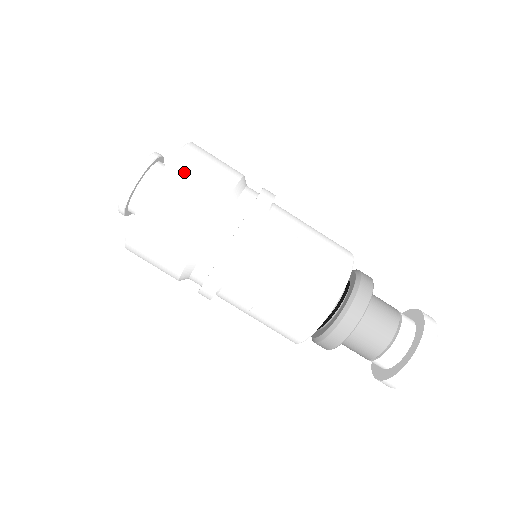
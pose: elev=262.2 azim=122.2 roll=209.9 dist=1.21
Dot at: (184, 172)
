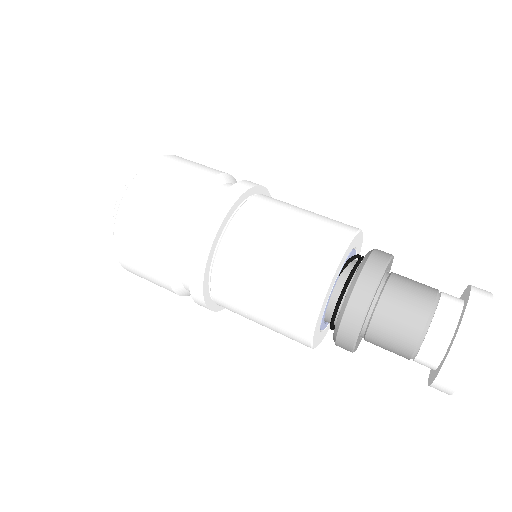
Dot at: (173, 161)
